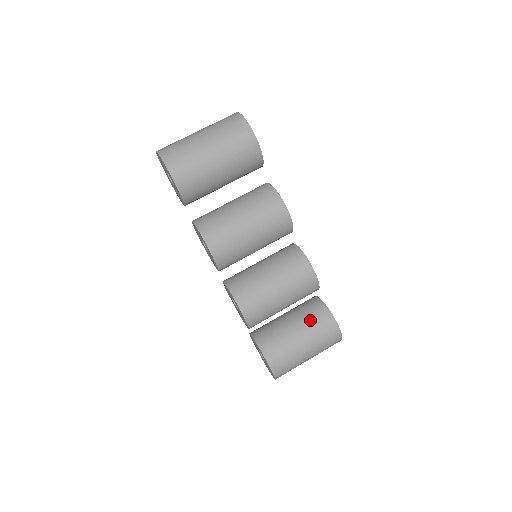
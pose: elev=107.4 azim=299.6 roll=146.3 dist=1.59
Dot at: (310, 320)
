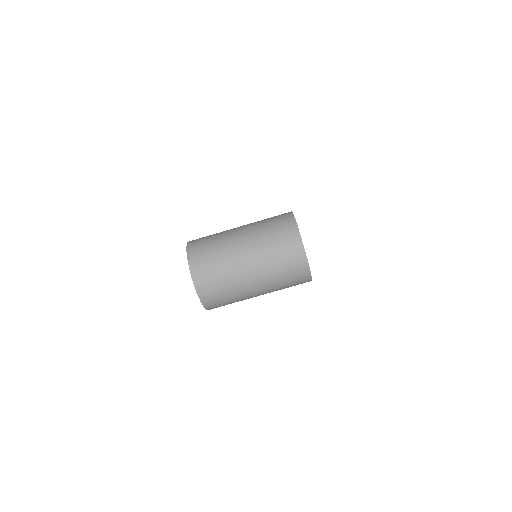
Dot at: occluded
